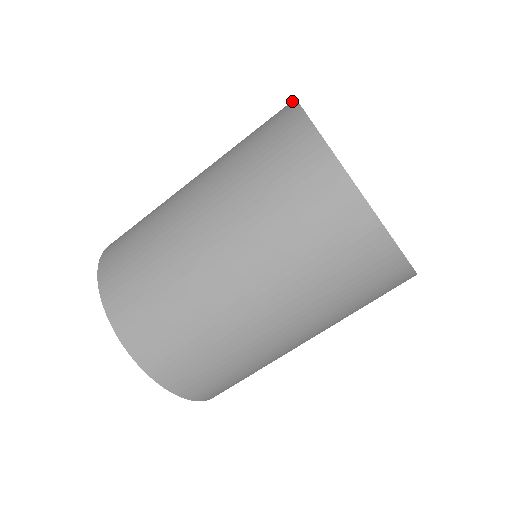
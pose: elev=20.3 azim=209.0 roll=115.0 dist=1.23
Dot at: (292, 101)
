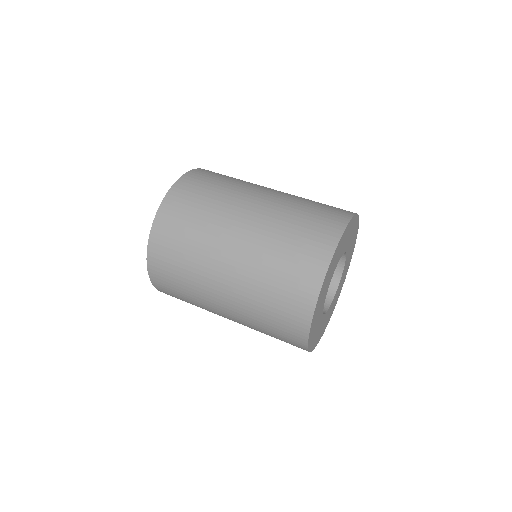
Dot at: occluded
